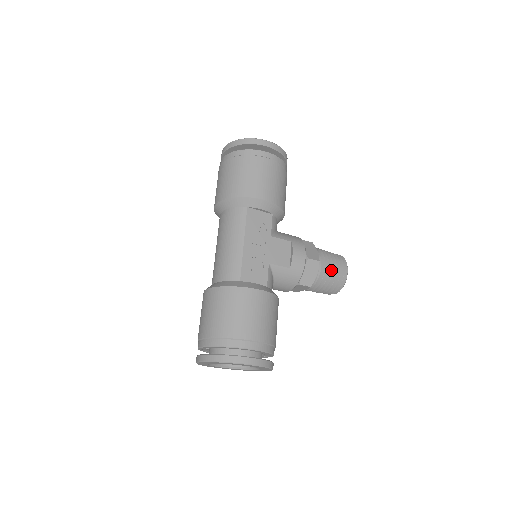
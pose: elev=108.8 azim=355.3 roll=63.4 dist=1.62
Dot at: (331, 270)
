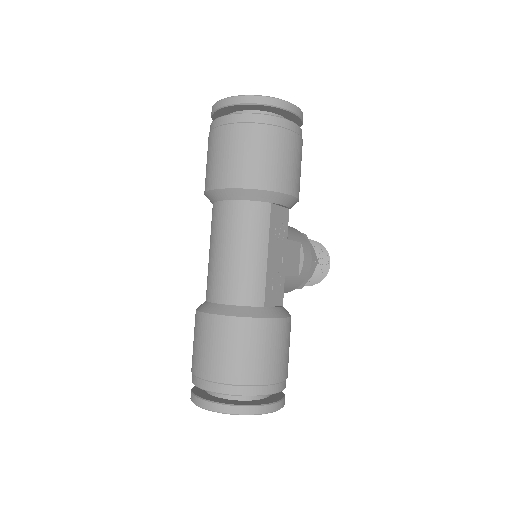
Dot at: (320, 267)
